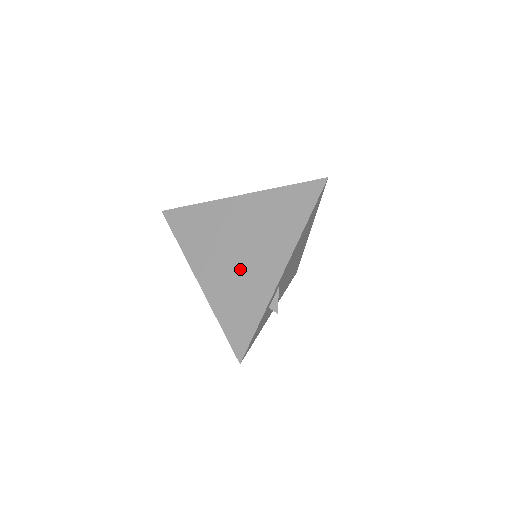
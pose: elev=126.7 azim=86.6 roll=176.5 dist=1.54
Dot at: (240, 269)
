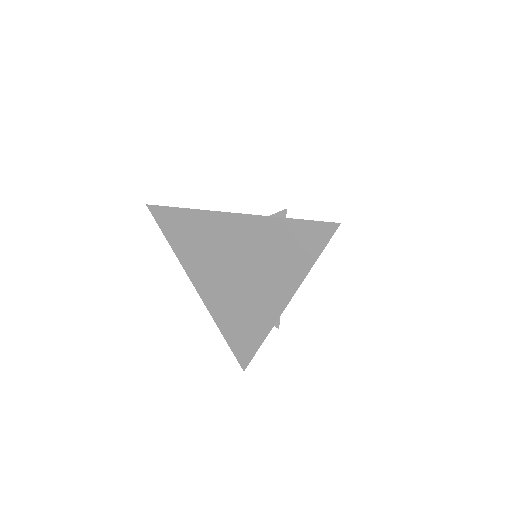
Dot at: (240, 292)
